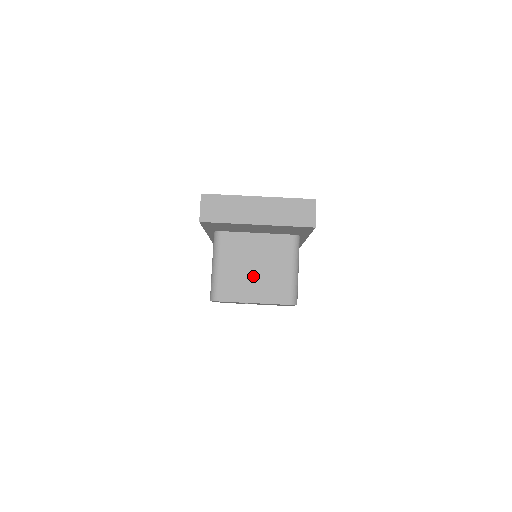
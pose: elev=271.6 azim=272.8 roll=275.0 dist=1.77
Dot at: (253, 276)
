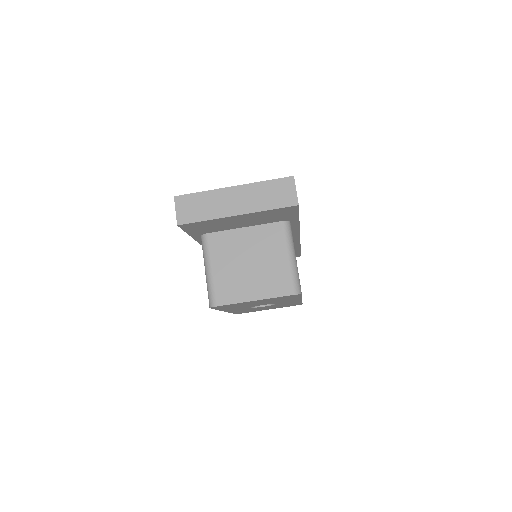
Dot at: (248, 273)
